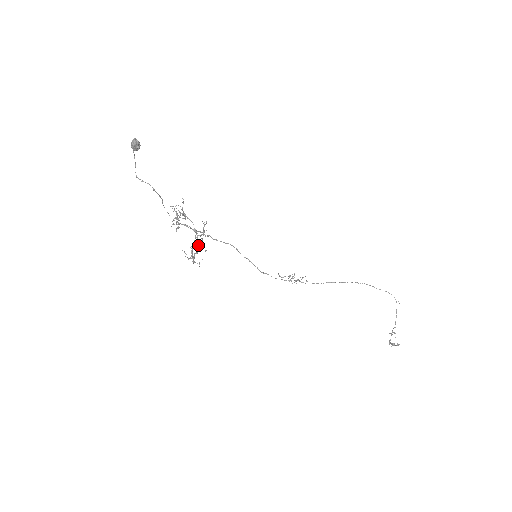
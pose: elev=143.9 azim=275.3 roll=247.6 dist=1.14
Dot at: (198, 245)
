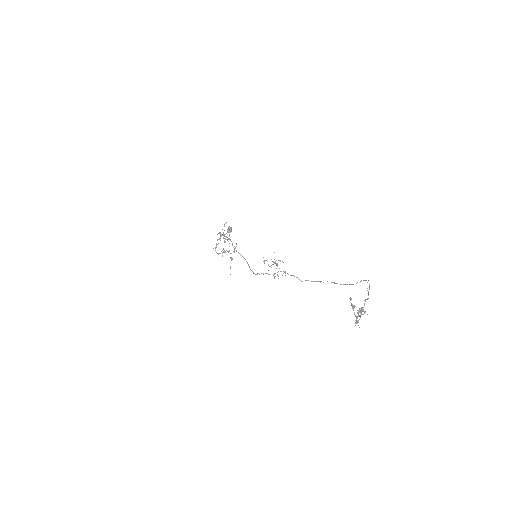
Dot at: occluded
